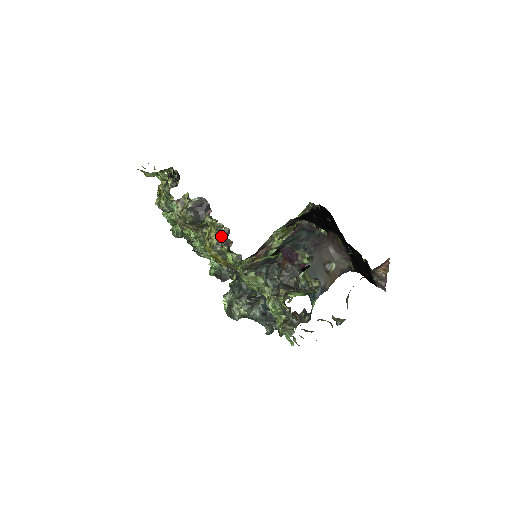
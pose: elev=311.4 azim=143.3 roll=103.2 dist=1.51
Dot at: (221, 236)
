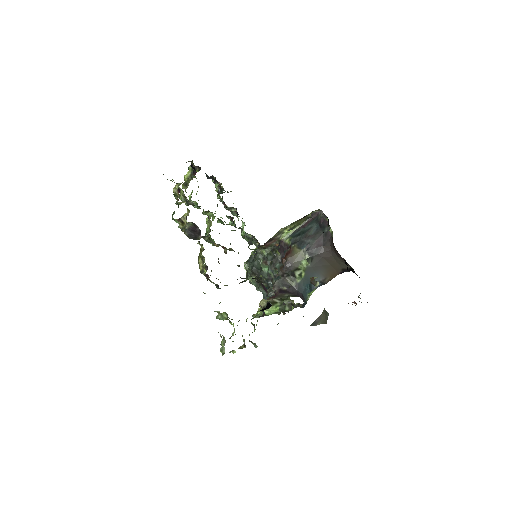
Dot at: occluded
